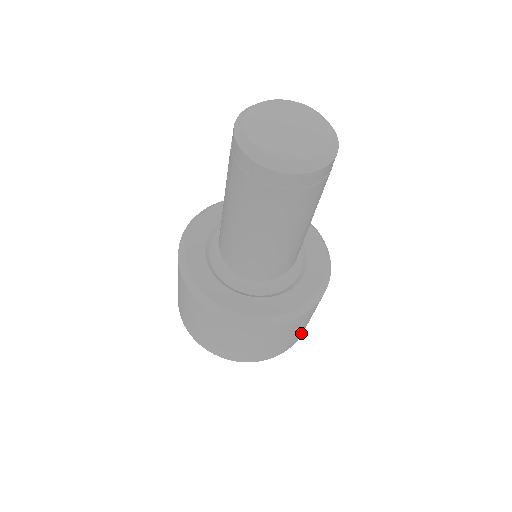
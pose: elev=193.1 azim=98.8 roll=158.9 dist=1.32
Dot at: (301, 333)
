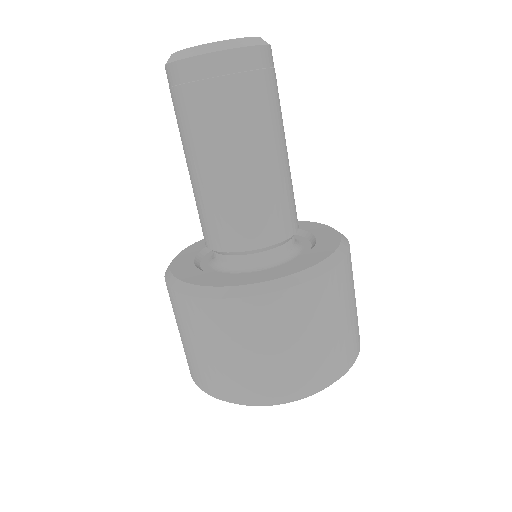
Dot at: (334, 361)
